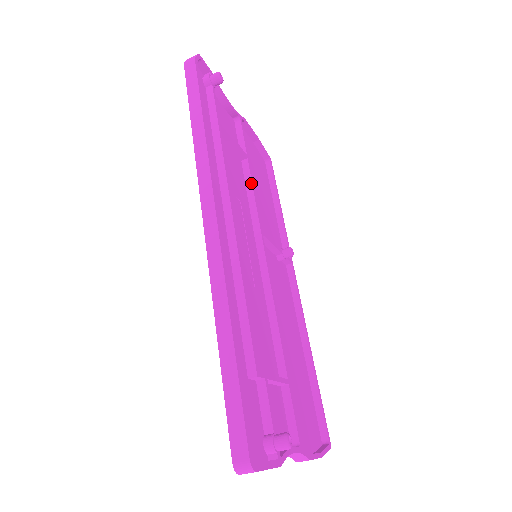
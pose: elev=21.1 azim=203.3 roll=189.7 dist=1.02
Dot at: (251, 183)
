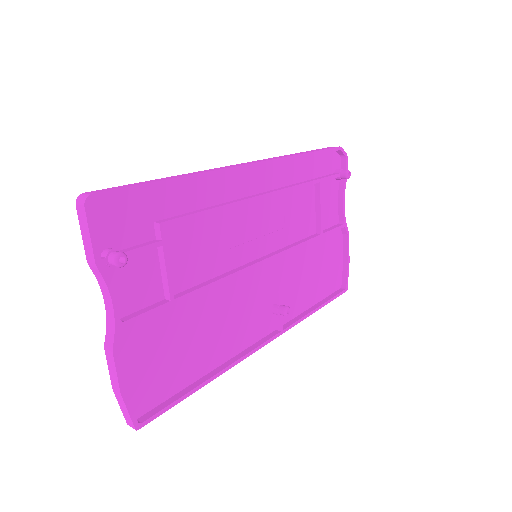
Dot at: (306, 240)
